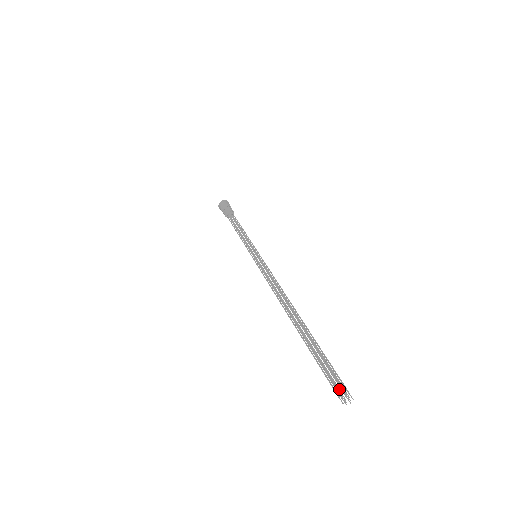
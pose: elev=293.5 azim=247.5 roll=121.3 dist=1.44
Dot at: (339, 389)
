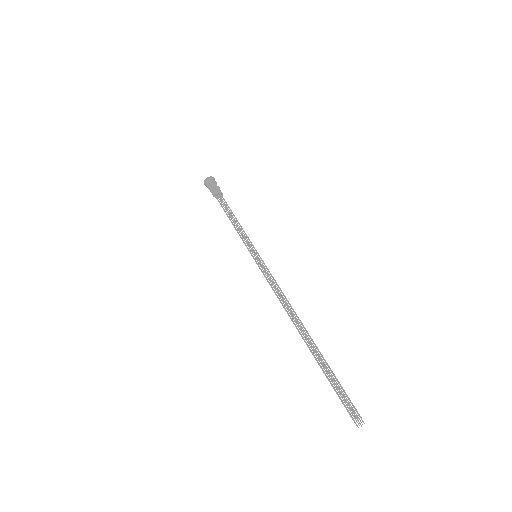
Dot at: (355, 415)
